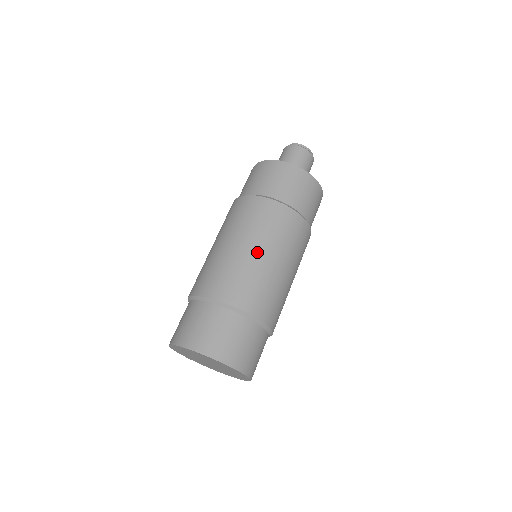
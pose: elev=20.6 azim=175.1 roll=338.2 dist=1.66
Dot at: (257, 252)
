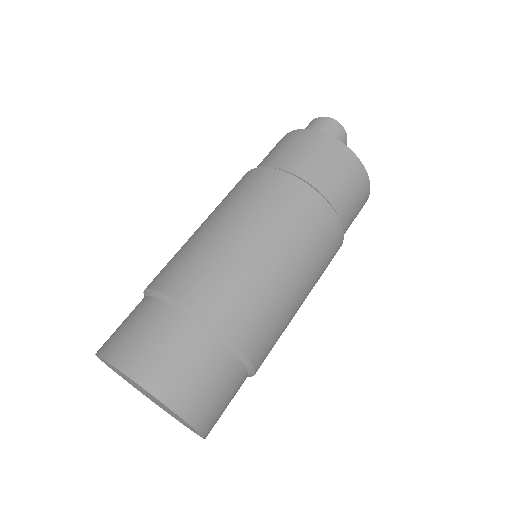
Dot at: (200, 227)
